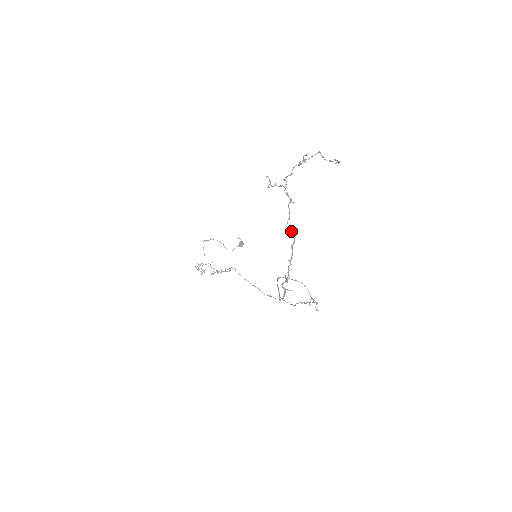
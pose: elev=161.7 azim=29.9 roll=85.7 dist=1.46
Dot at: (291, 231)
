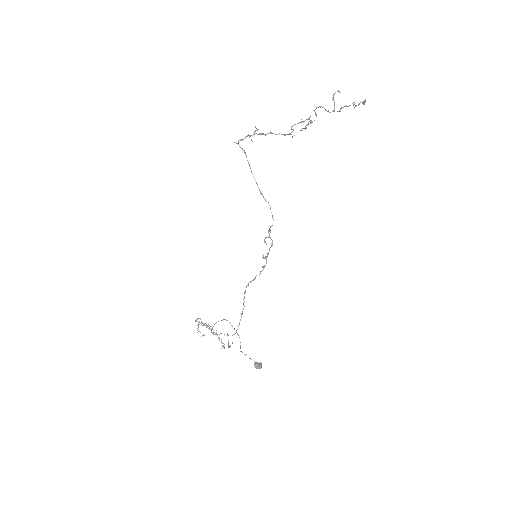
Dot at: (292, 129)
